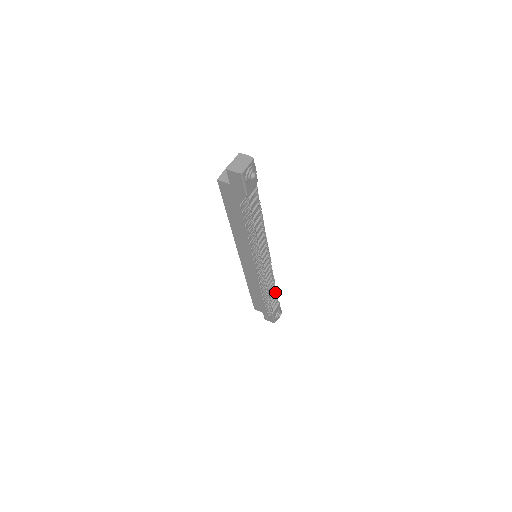
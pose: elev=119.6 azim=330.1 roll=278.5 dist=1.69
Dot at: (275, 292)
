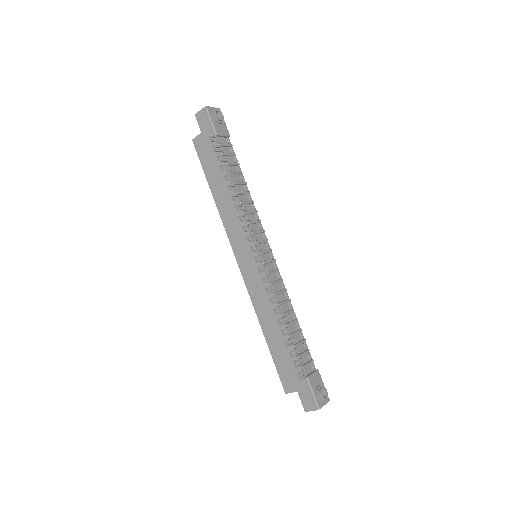
Dot at: (302, 338)
